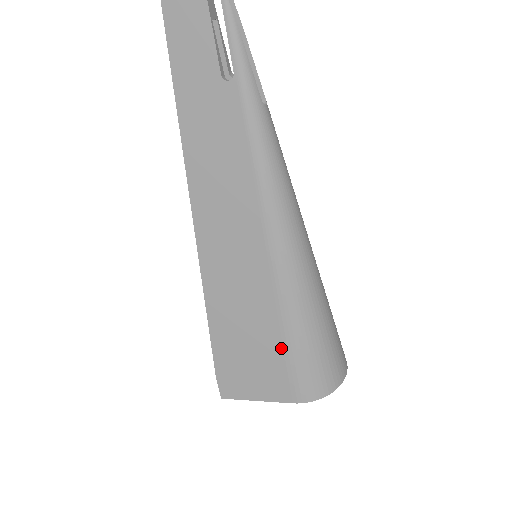
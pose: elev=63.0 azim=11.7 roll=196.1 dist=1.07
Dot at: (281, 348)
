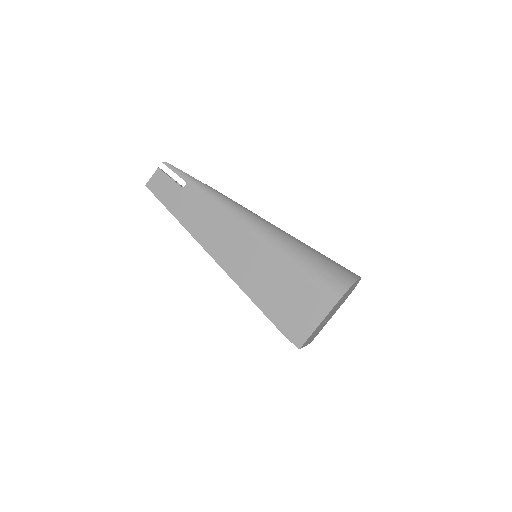
Dot at: (299, 276)
